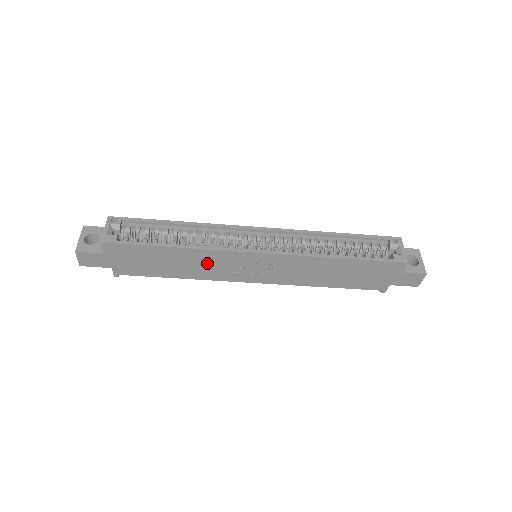
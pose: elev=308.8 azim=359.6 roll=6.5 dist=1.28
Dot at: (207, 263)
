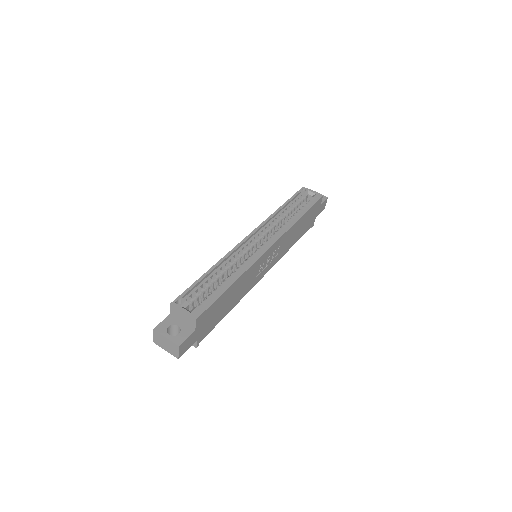
Dot at: (247, 280)
